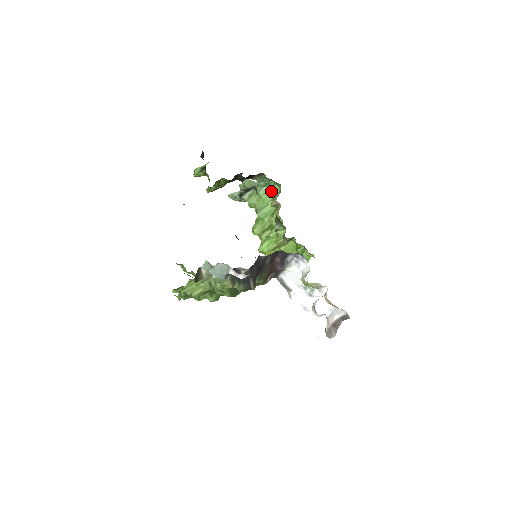
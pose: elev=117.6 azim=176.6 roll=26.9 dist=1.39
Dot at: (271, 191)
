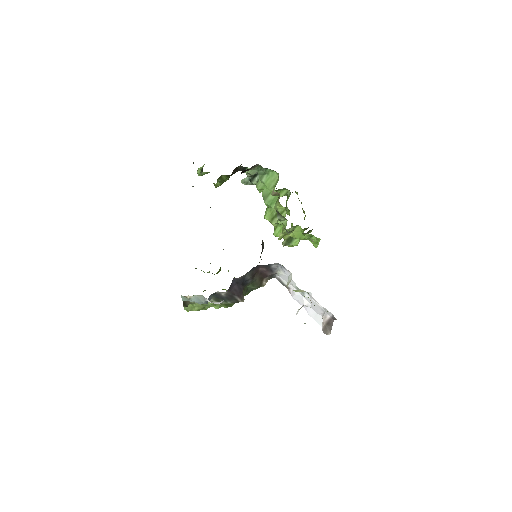
Dot at: (271, 178)
